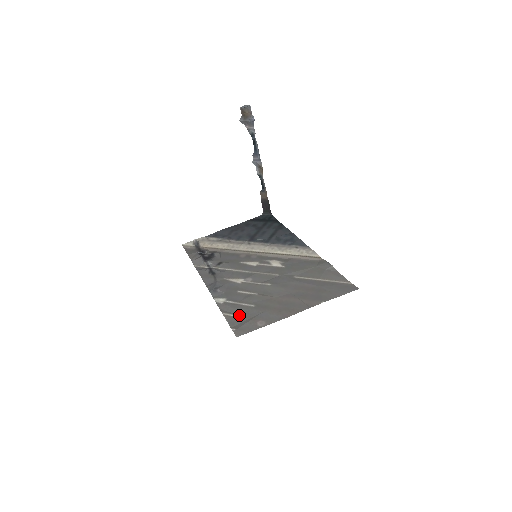
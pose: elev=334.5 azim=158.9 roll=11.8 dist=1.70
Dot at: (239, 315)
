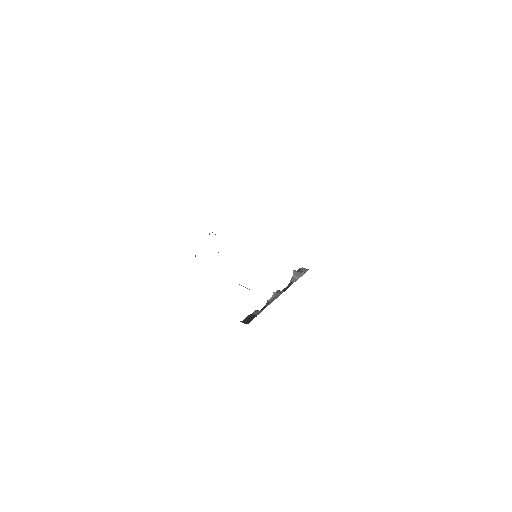
Dot at: occluded
